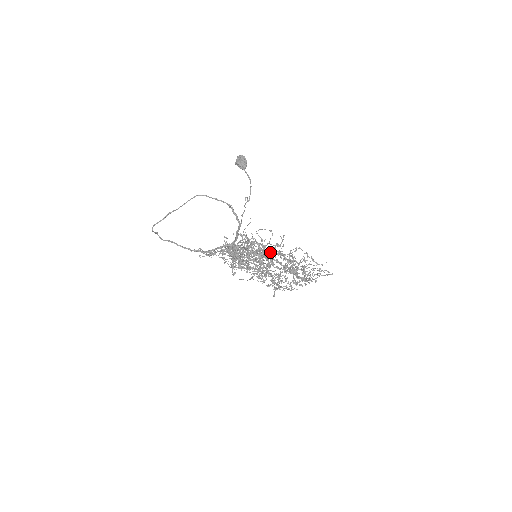
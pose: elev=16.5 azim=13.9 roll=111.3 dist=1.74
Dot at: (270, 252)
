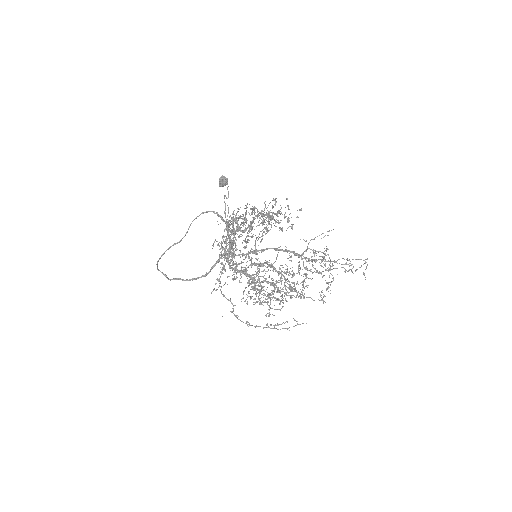
Dot at: (243, 215)
